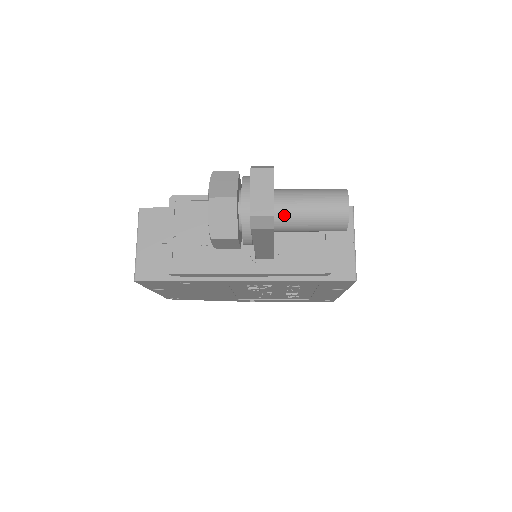
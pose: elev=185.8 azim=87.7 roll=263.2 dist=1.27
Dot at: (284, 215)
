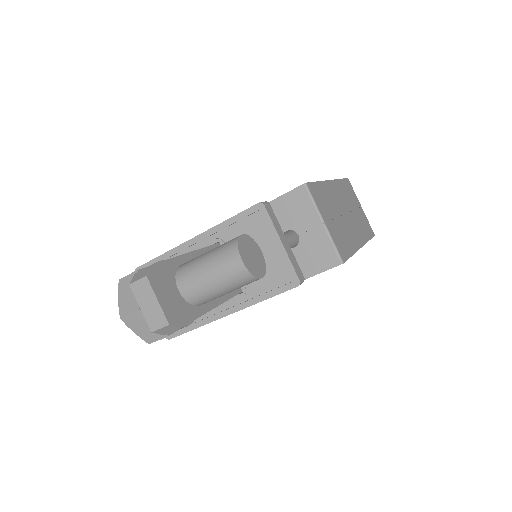
Dot at: (193, 297)
